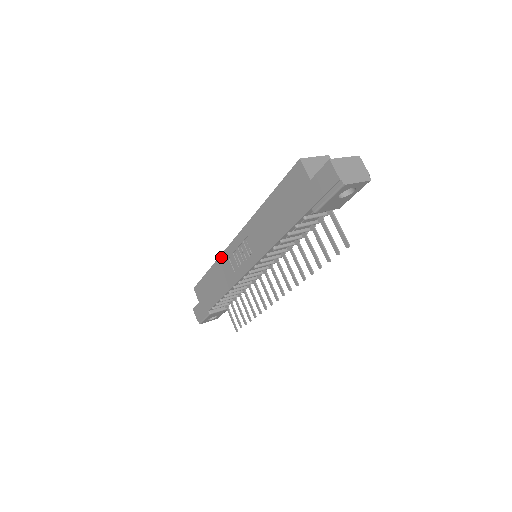
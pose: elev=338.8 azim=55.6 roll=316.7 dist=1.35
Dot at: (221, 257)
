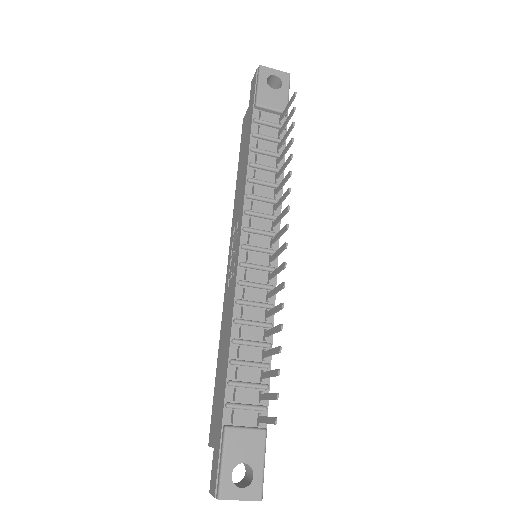
Dot at: (223, 307)
